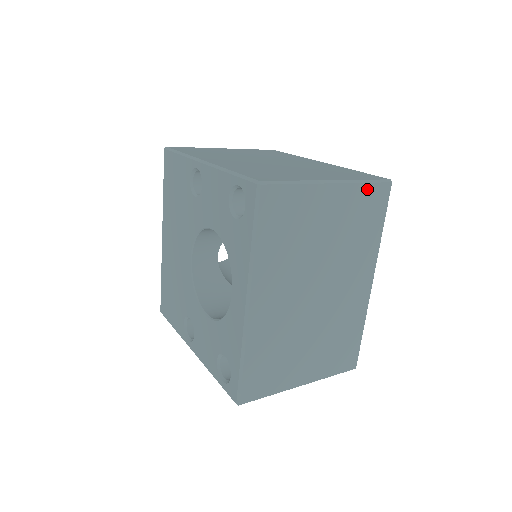
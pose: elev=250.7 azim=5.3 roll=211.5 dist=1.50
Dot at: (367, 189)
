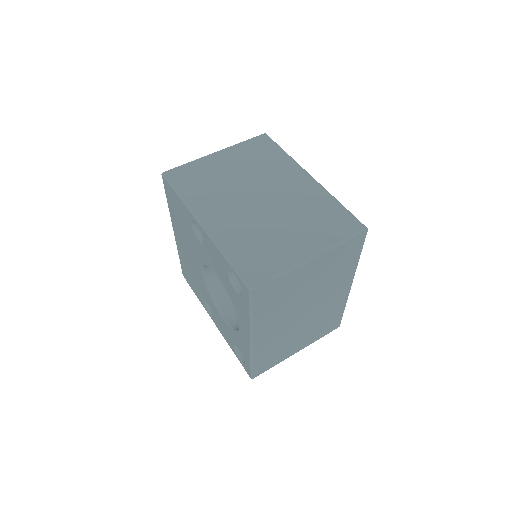
Dot at: (344, 246)
